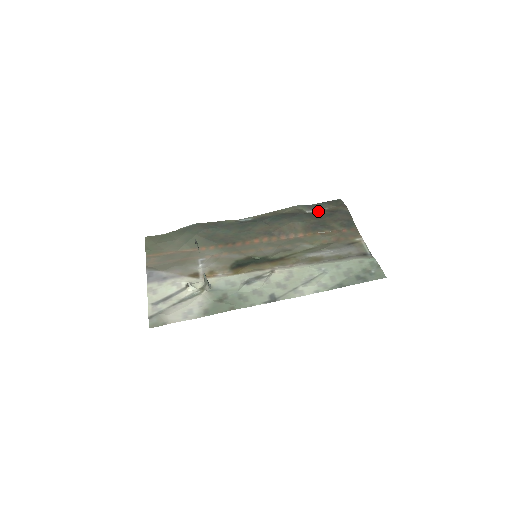
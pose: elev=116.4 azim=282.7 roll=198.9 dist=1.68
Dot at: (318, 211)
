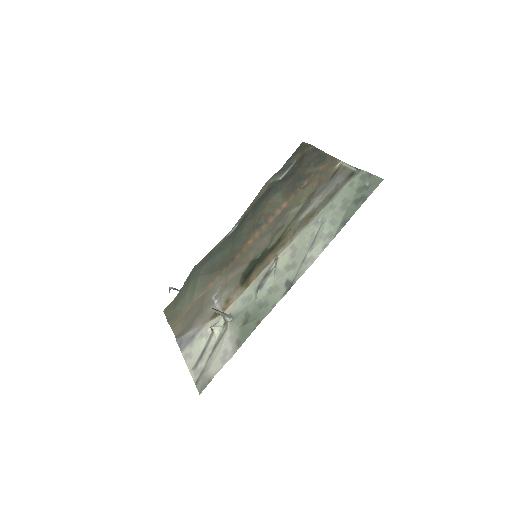
Dot at: (289, 170)
